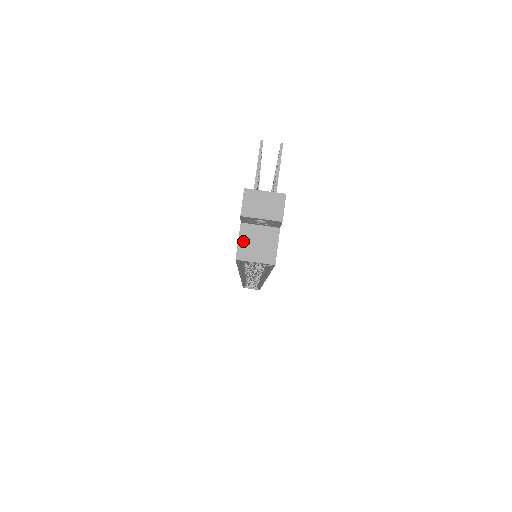
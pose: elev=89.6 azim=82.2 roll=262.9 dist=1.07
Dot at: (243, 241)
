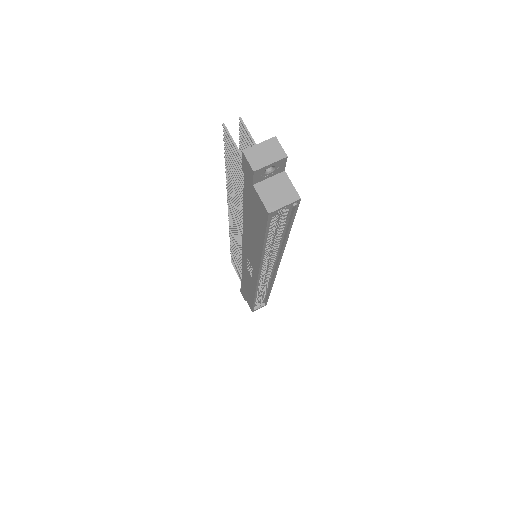
Dot at: (264, 197)
